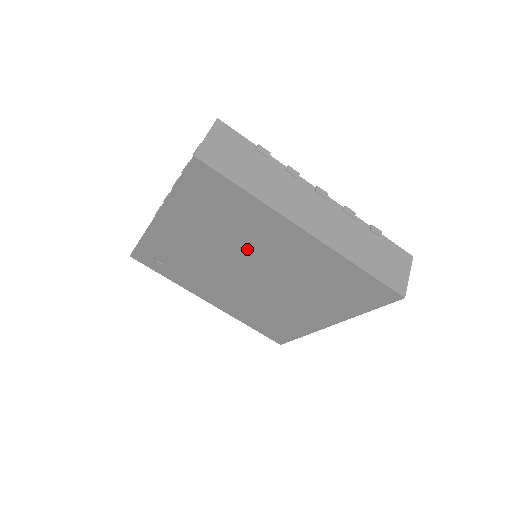
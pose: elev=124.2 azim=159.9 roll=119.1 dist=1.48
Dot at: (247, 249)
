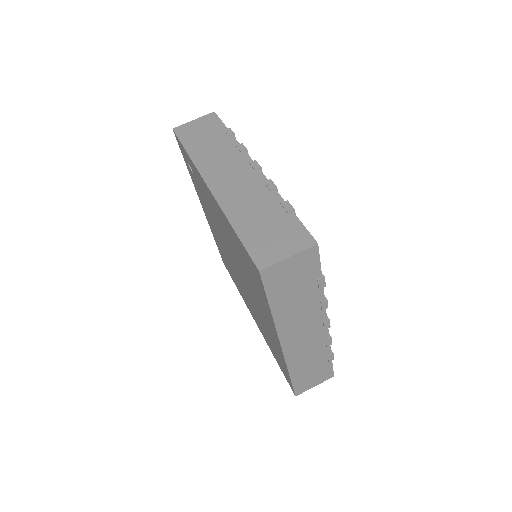
Dot at: occluded
